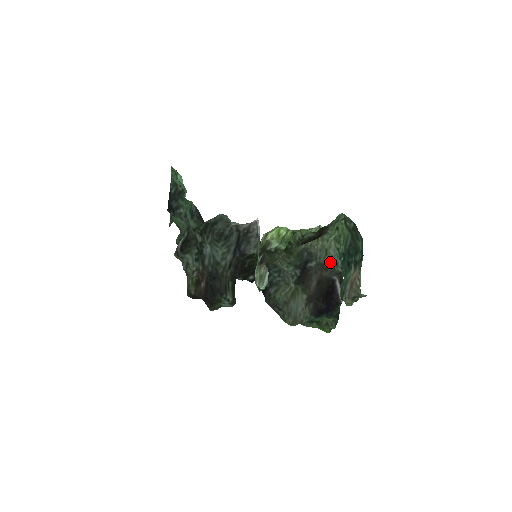
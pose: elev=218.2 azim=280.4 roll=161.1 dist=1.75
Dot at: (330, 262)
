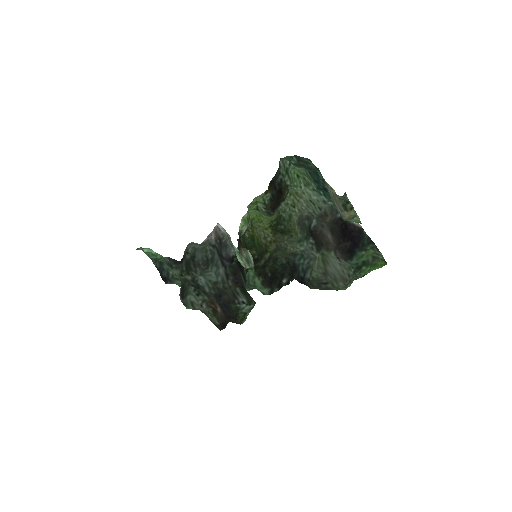
Dot at: (324, 207)
